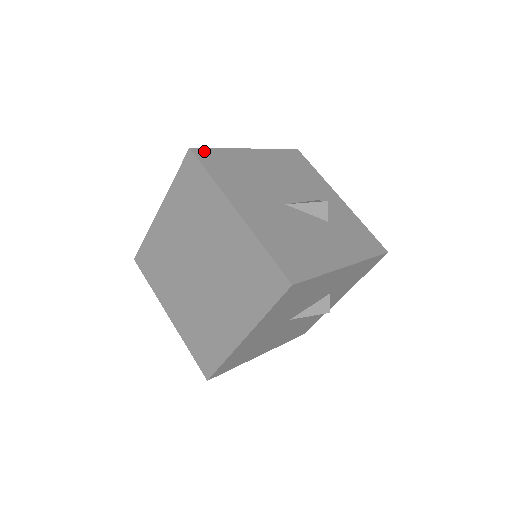
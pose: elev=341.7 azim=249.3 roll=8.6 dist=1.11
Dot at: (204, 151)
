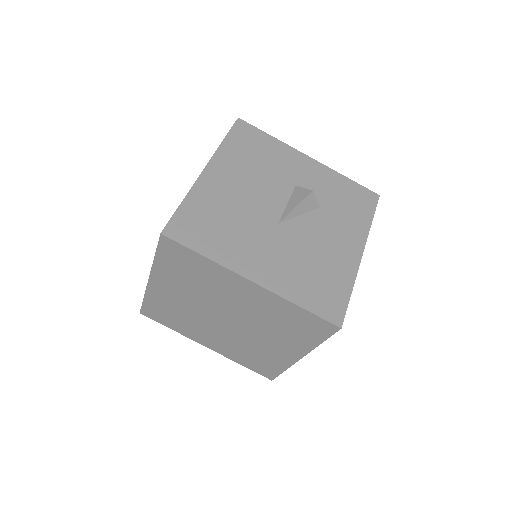
Dot at: (174, 223)
